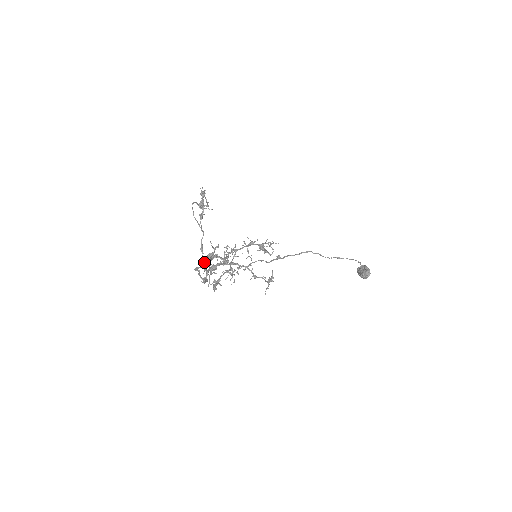
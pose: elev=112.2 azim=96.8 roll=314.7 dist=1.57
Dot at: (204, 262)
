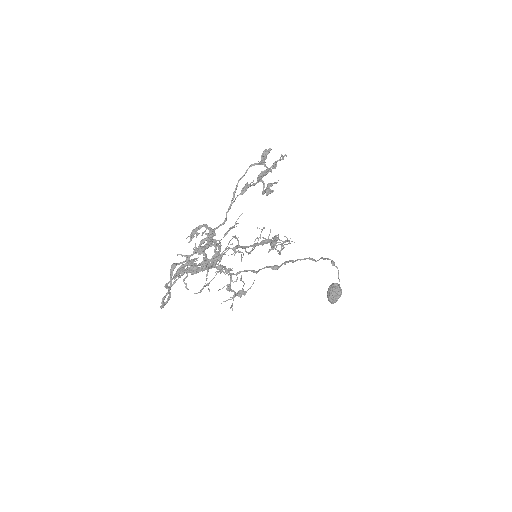
Dot at: (199, 229)
